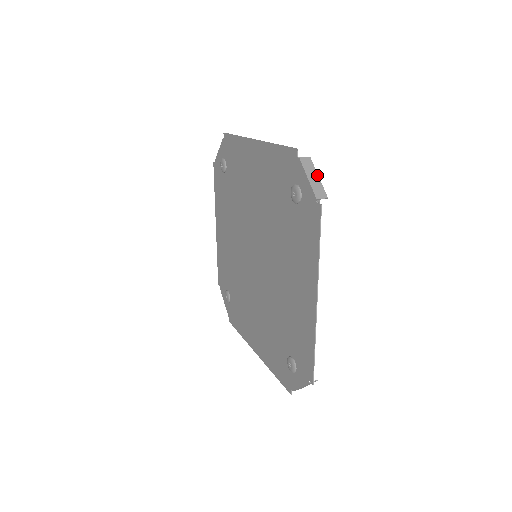
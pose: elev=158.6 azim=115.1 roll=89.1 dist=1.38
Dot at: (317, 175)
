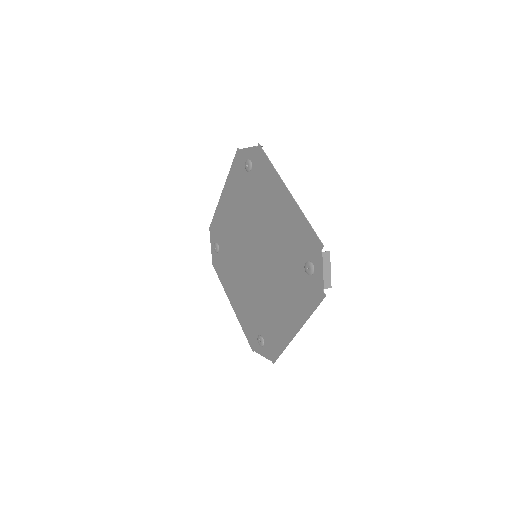
Dot at: occluded
